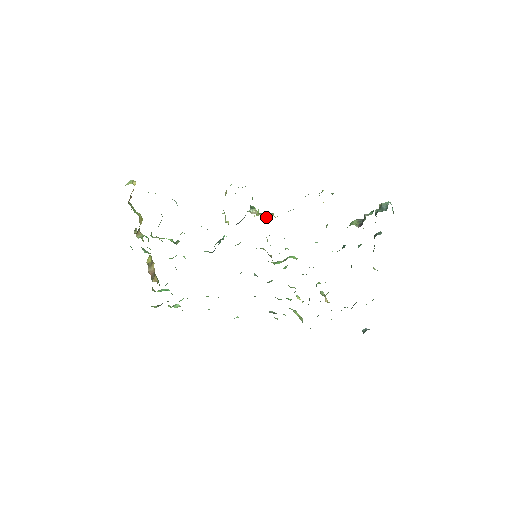
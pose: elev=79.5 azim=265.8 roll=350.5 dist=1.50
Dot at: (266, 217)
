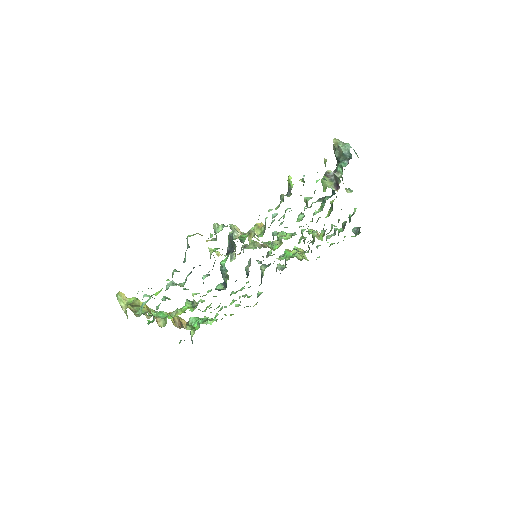
Dot at: (256, 235)
